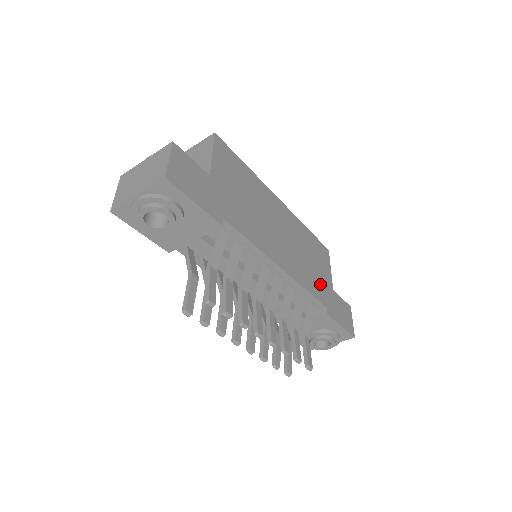
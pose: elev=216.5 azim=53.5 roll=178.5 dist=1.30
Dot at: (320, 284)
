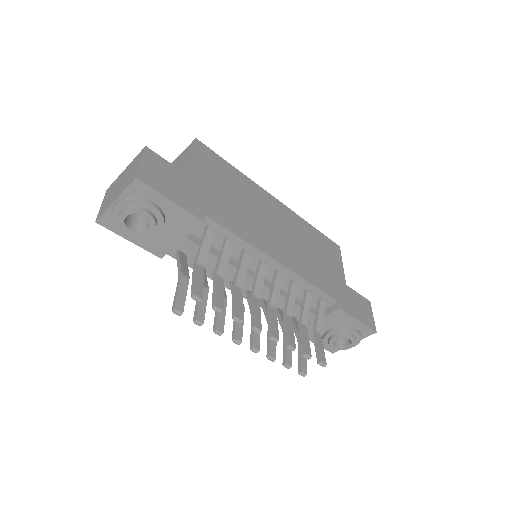
Dot at: (329, 279)
